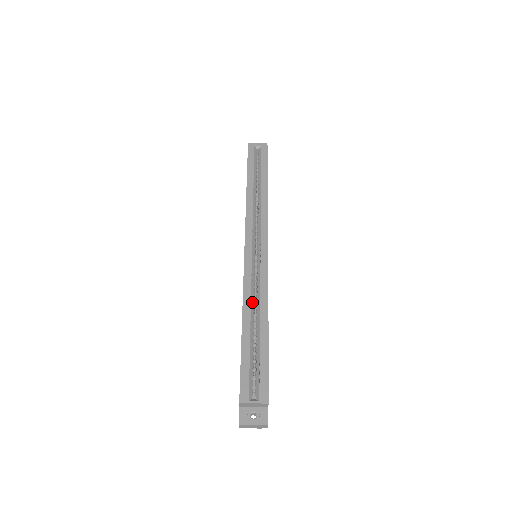
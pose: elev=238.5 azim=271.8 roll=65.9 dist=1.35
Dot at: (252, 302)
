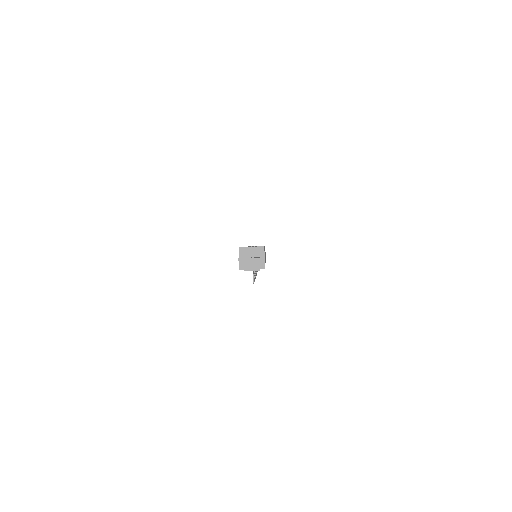
Dot at: occluded
